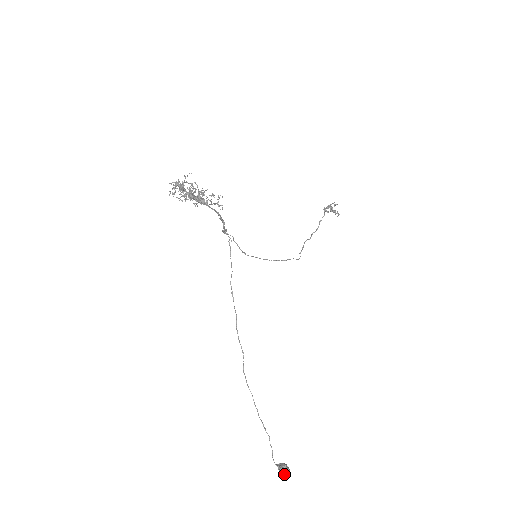
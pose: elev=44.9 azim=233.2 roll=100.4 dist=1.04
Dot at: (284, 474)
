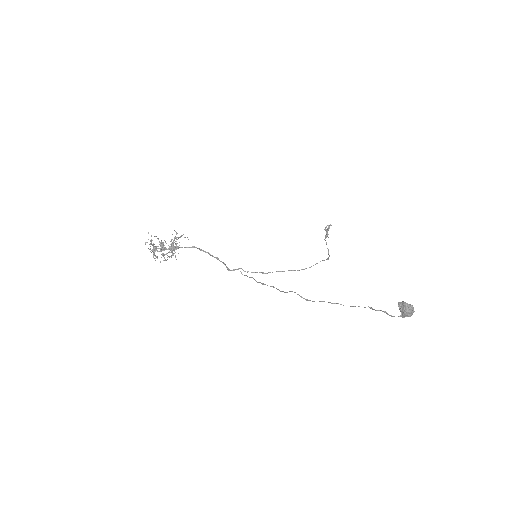
Dot at: (406, 308)
